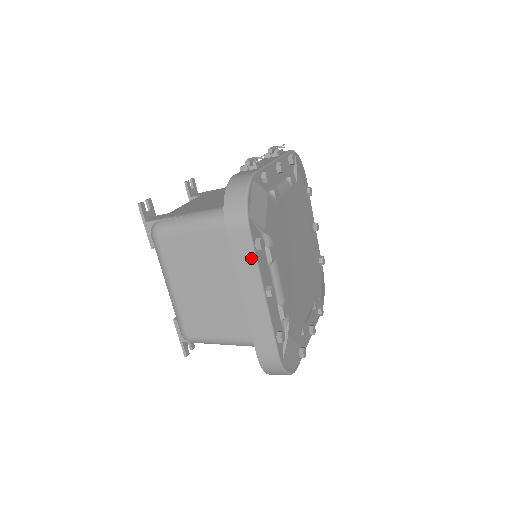
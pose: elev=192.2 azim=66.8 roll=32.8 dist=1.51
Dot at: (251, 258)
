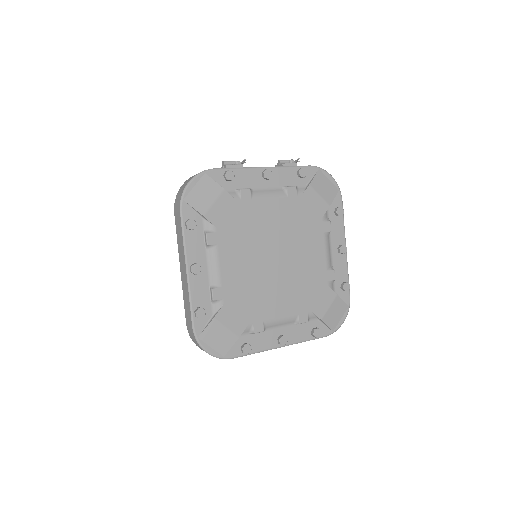
Dot at: (181, 234)
